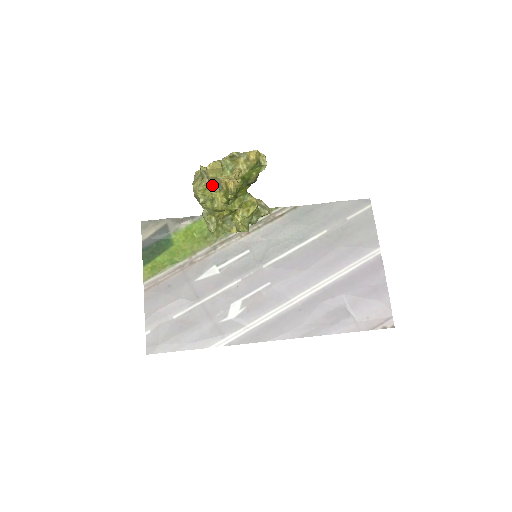
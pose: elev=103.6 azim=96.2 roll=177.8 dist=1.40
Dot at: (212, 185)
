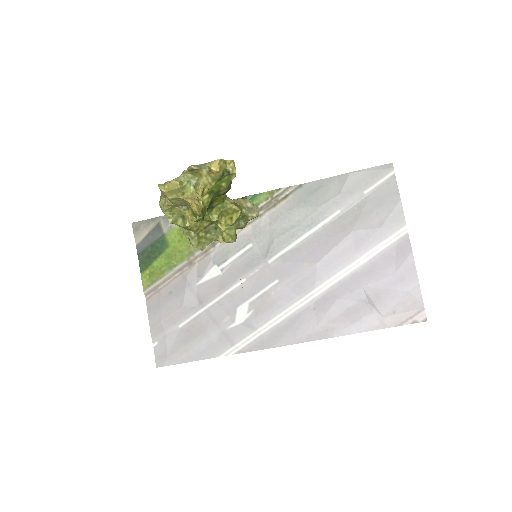
Dot at: (177, 204)
